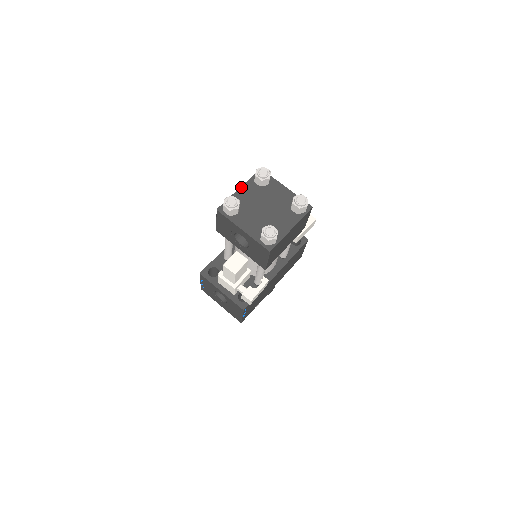
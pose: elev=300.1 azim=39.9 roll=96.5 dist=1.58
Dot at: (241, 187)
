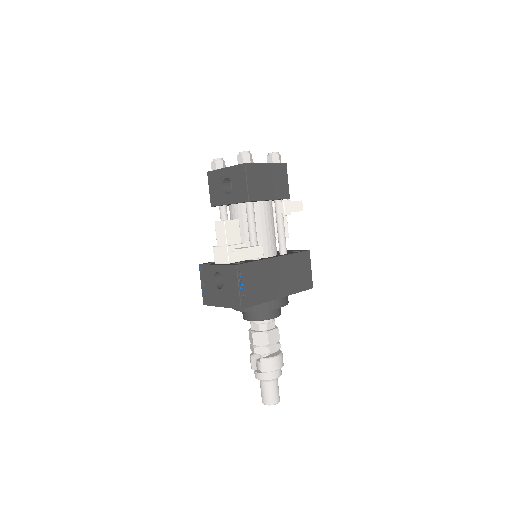
Dot at: occluded
